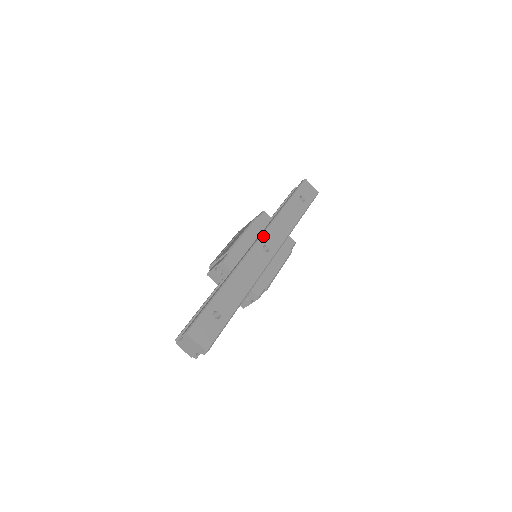
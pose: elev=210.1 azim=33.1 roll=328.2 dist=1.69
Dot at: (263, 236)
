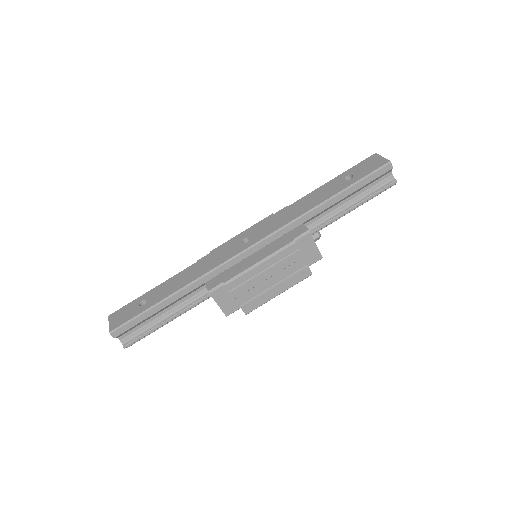
Dot at: (253, 229)
